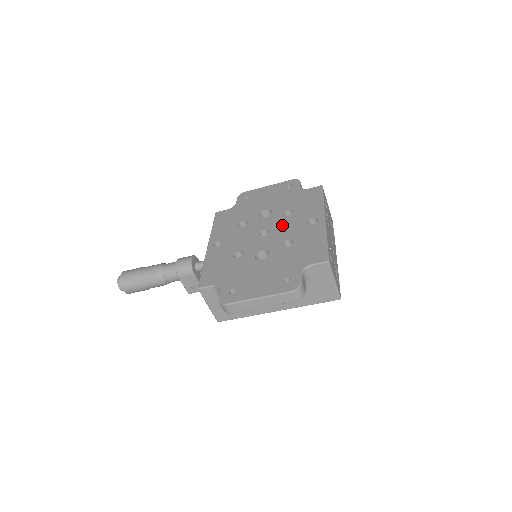
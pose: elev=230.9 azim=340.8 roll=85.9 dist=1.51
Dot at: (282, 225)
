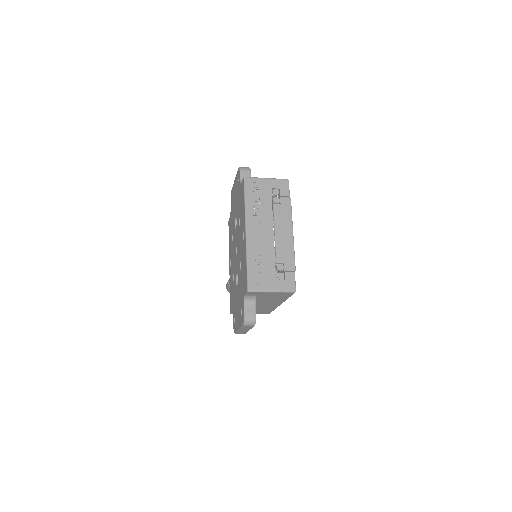
Dot at: (238, 241)
